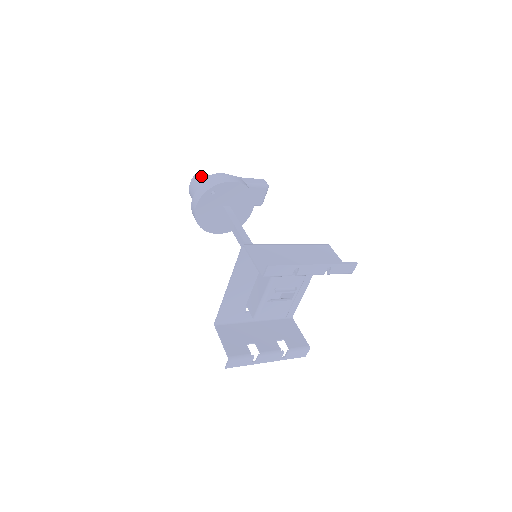
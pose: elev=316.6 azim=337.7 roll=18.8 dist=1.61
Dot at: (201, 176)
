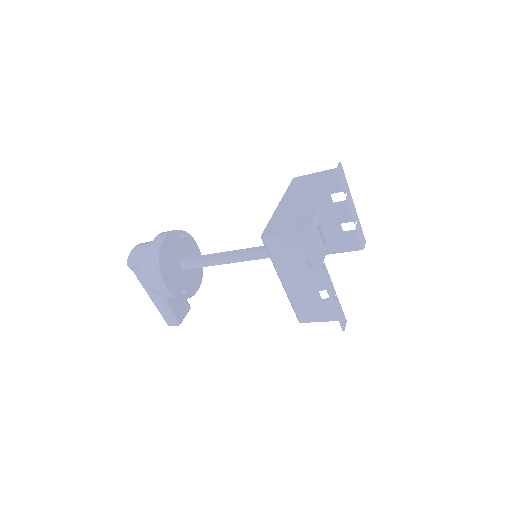
Dot at: occluded
